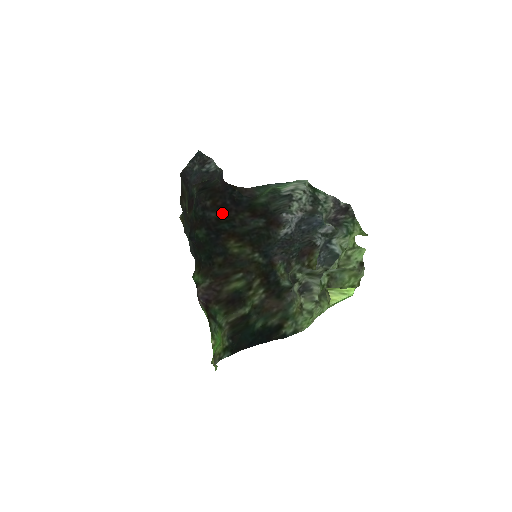
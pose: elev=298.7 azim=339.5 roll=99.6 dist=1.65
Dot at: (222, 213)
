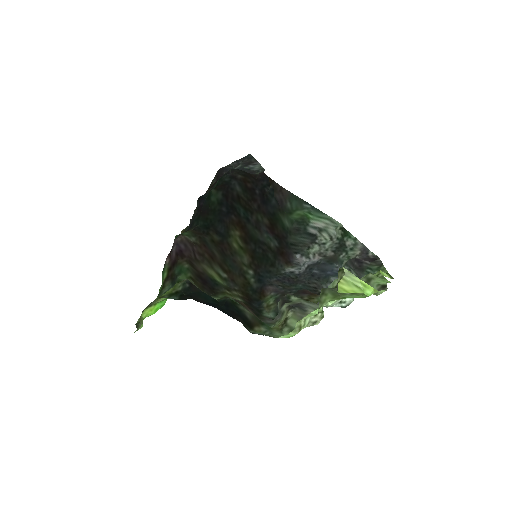
Dot at: (246, 196)
